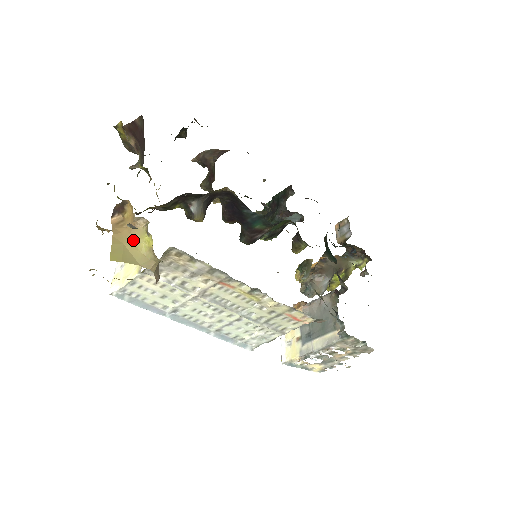
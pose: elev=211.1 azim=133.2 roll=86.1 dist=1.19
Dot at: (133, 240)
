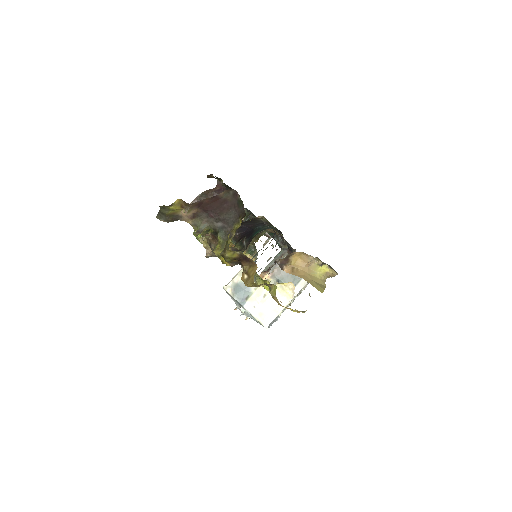
Dot at: (312, 275)
